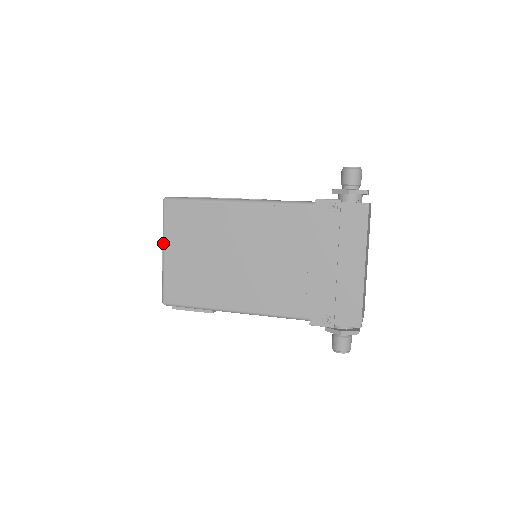
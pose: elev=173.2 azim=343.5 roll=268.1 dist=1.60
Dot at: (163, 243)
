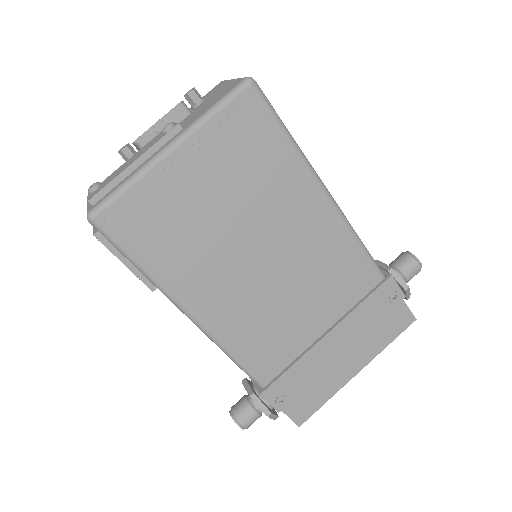
Dot at: (186, 135)
